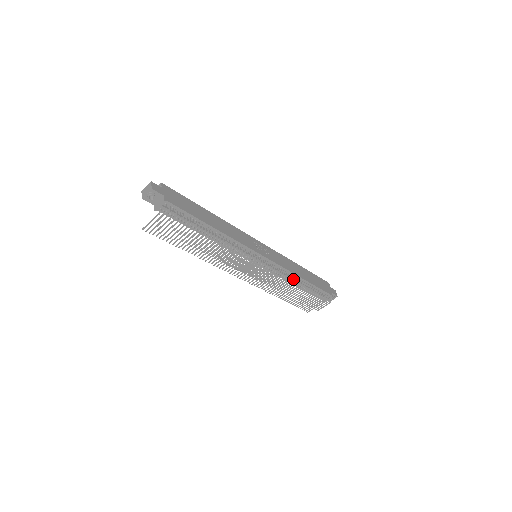
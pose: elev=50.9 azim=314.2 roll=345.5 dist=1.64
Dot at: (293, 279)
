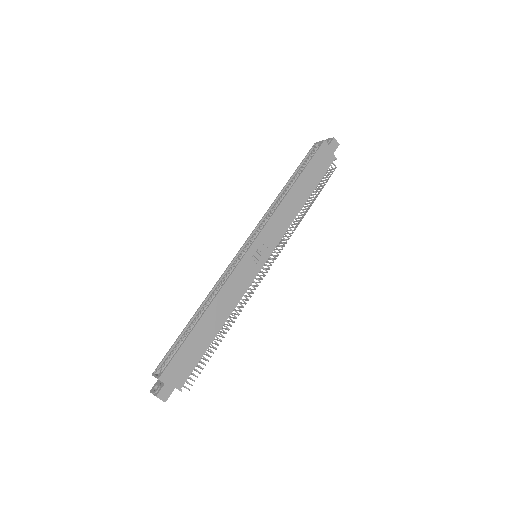
Dot at: (298, 222)
